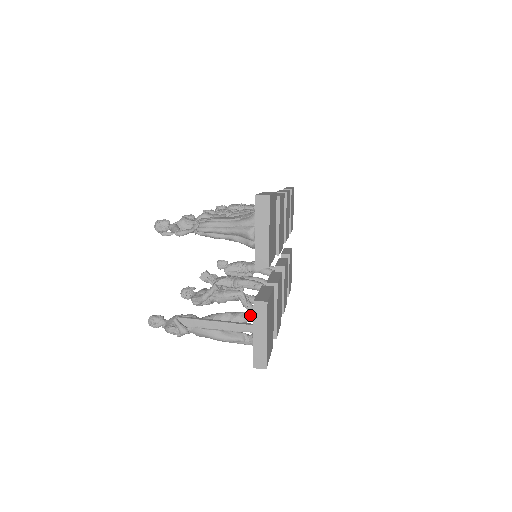
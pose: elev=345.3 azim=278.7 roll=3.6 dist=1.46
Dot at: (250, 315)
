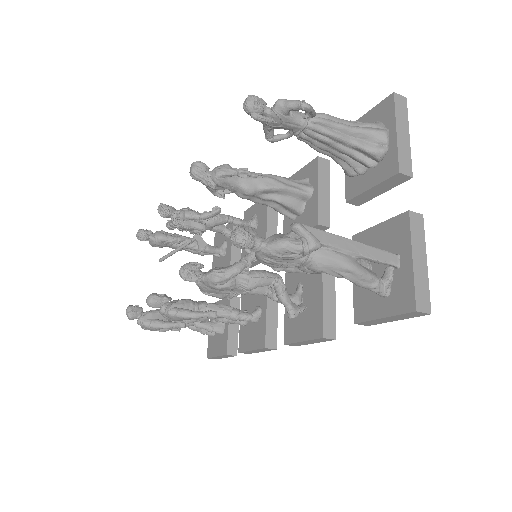
Dot at: (362, 259)
